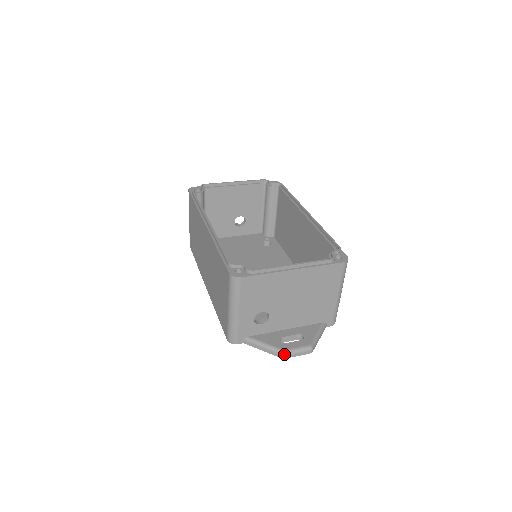
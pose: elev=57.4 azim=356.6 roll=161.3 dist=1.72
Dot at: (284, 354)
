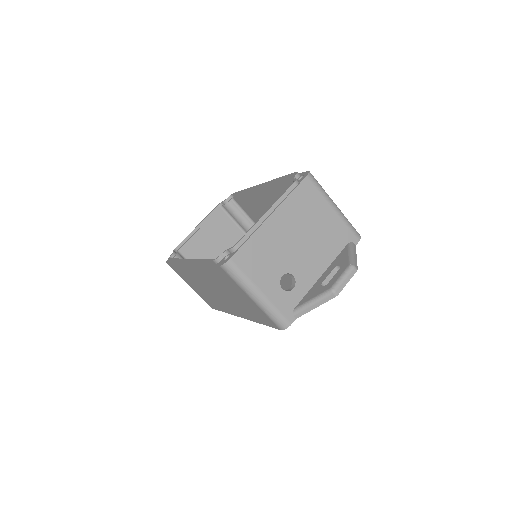
Dot at: (333, 291)
